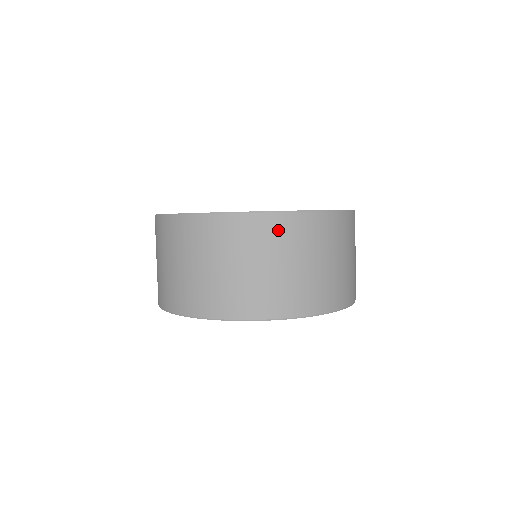
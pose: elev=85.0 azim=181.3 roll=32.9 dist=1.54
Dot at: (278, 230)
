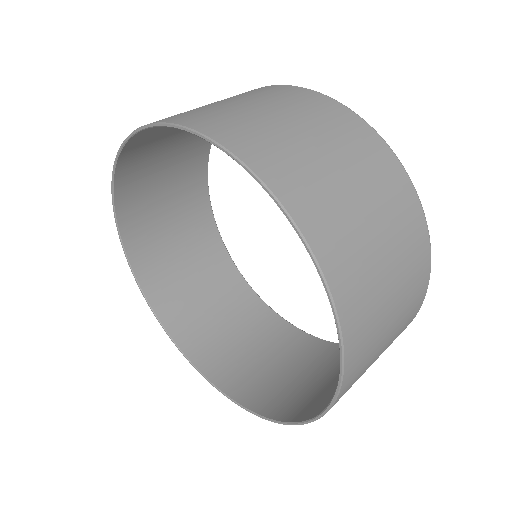
Dot at: (343, 122)
